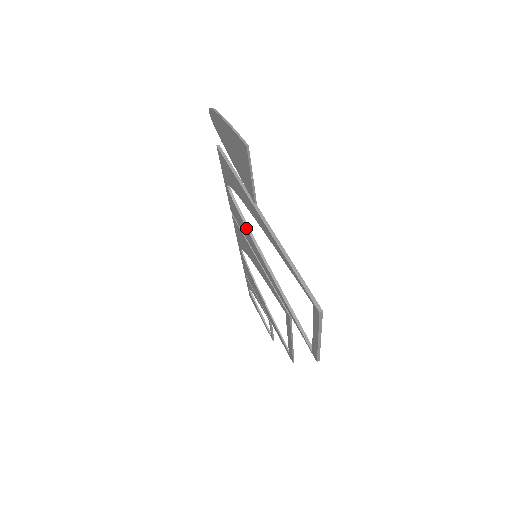
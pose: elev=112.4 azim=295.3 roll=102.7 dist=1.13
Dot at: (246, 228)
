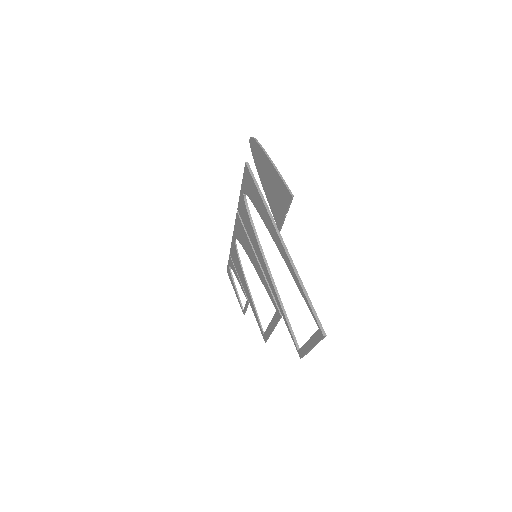
Dot at: (254, 234)
